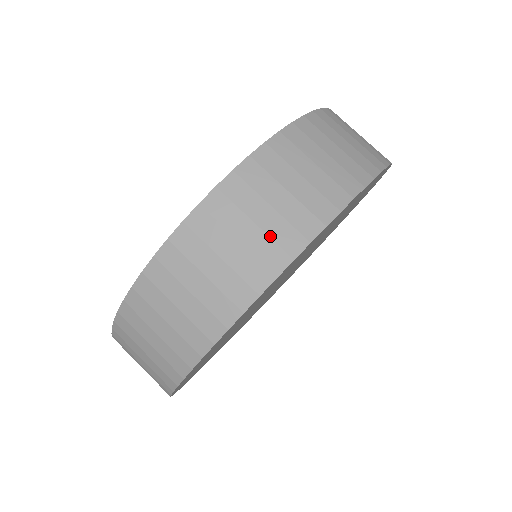
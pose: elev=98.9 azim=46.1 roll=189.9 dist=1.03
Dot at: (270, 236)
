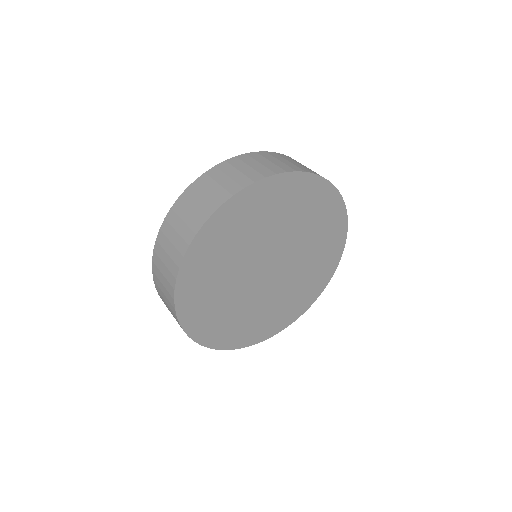
Dot at: (235, 181)
